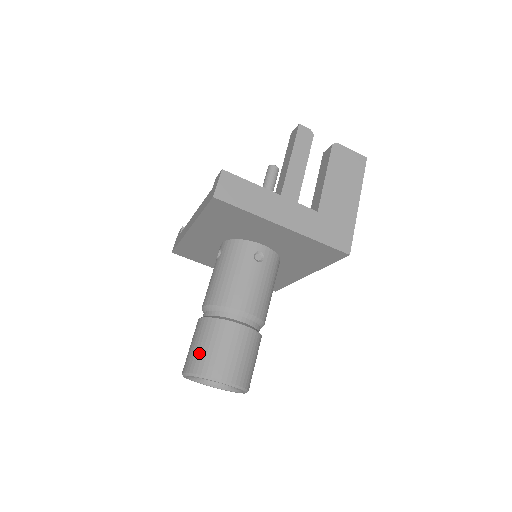
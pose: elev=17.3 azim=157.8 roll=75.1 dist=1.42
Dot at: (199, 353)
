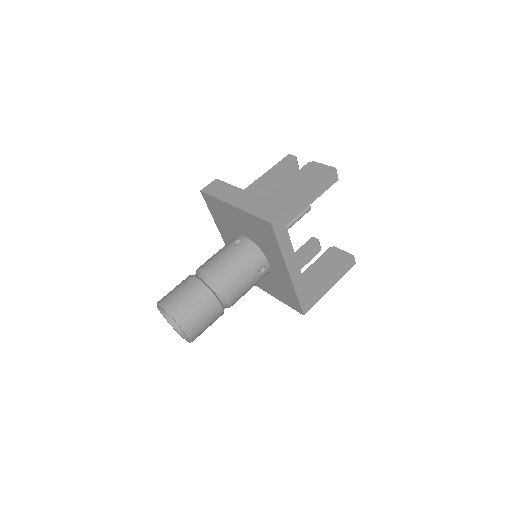
Dot at: occluded
